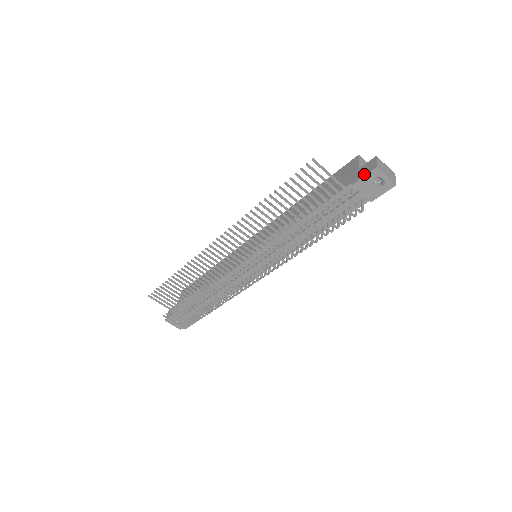
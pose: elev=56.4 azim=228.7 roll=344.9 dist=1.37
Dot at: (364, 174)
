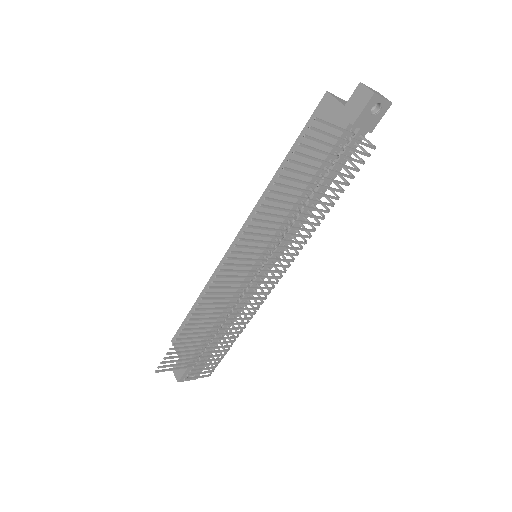
Dot at: (361, 107)
